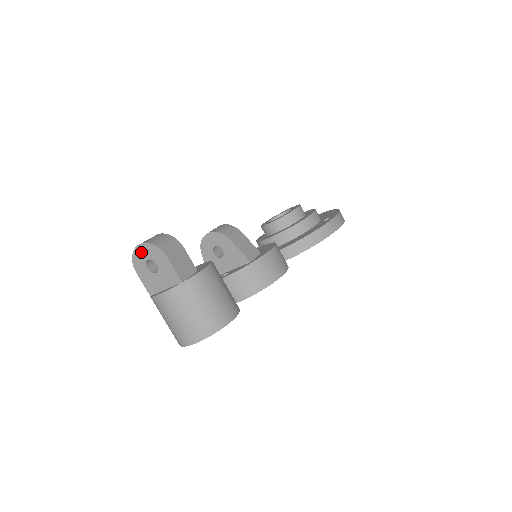
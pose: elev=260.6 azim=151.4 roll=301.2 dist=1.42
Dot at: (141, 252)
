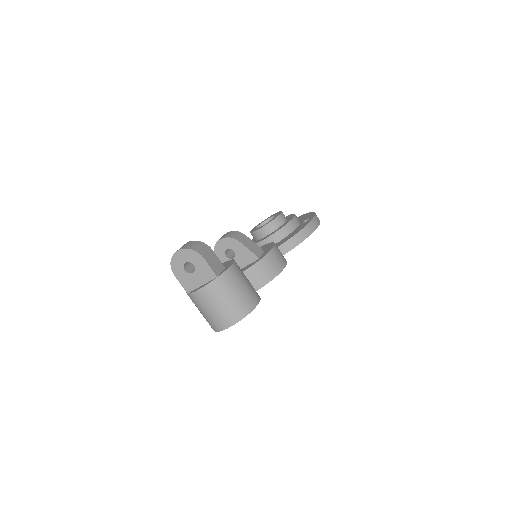
Dot at: (179, 257)
